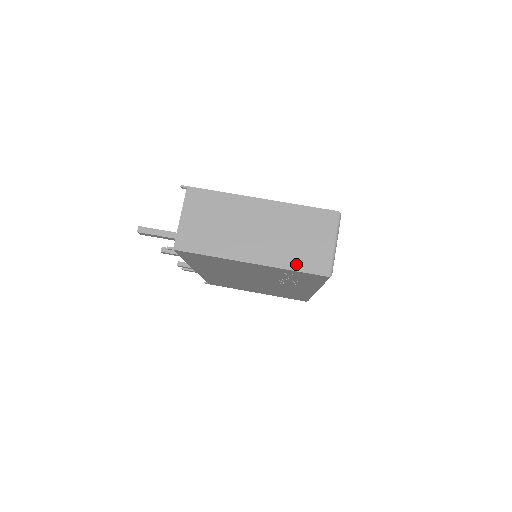
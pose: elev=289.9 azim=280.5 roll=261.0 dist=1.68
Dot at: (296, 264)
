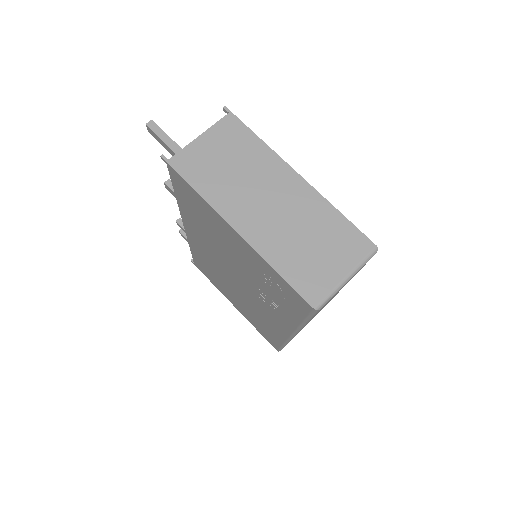
Dot at: (287, 268)
